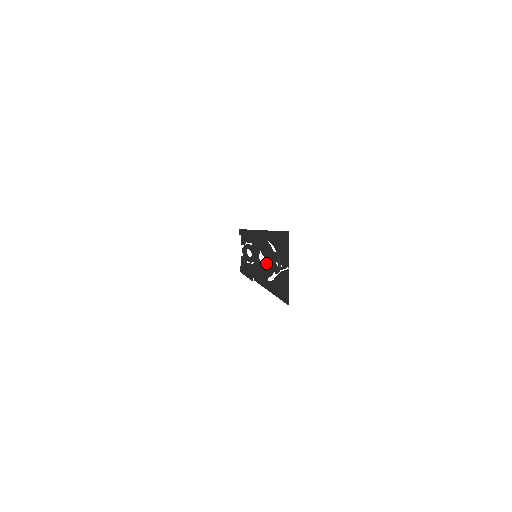
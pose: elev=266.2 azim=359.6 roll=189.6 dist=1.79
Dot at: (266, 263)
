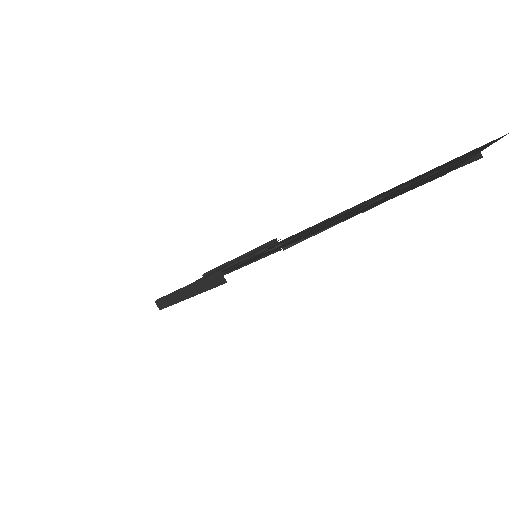
Dot at: (312, 230)
